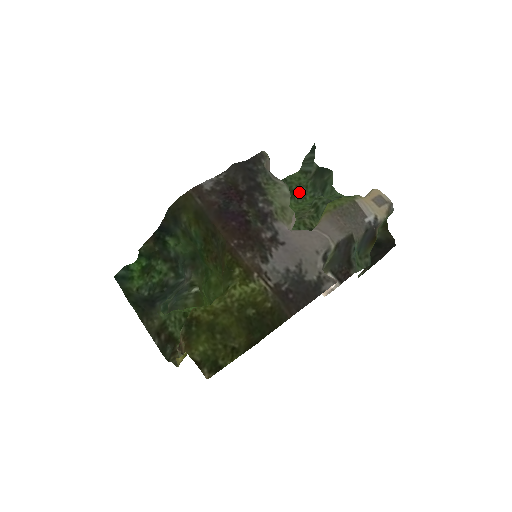
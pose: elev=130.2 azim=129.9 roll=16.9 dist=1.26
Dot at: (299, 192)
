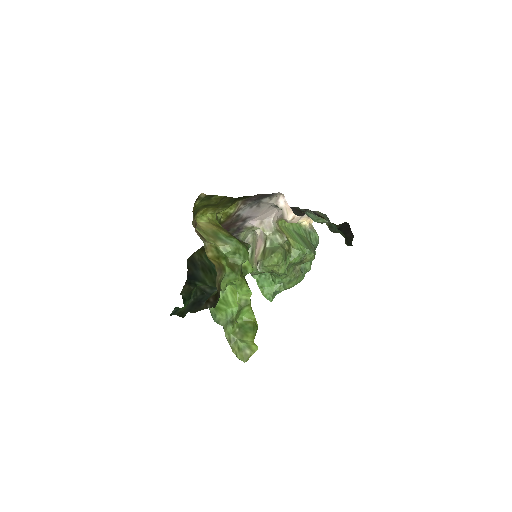
Dot at: occluded
